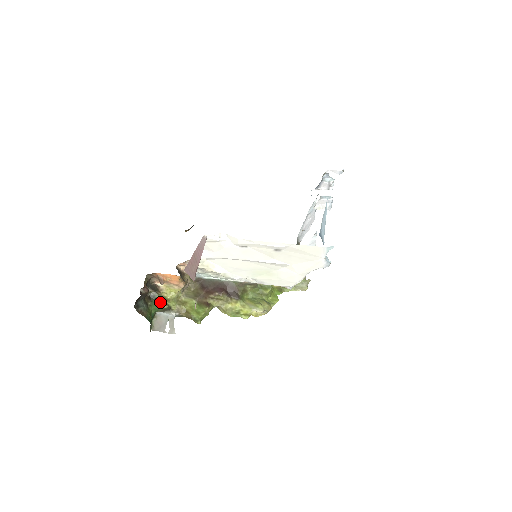
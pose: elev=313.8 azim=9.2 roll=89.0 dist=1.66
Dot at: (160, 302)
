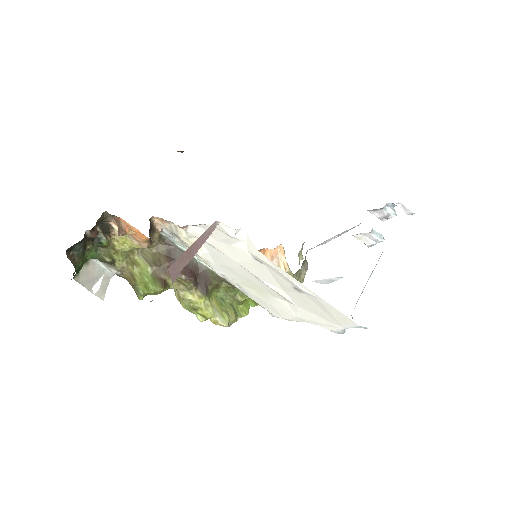
Dot at: (104, 249)
